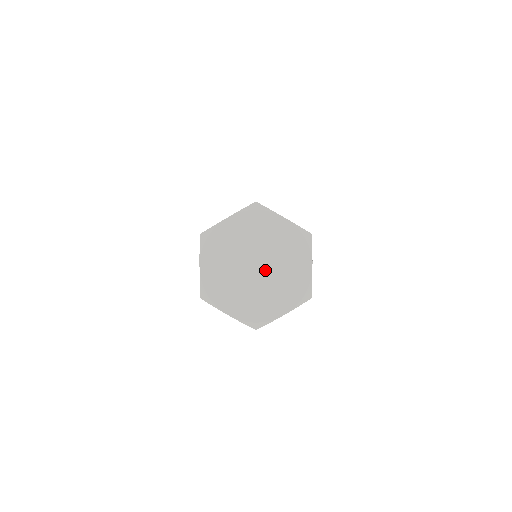
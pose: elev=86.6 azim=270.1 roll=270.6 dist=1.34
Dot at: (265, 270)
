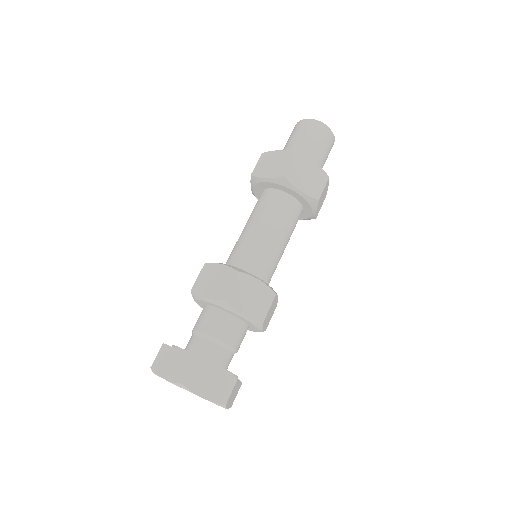
Dot at: occluded
